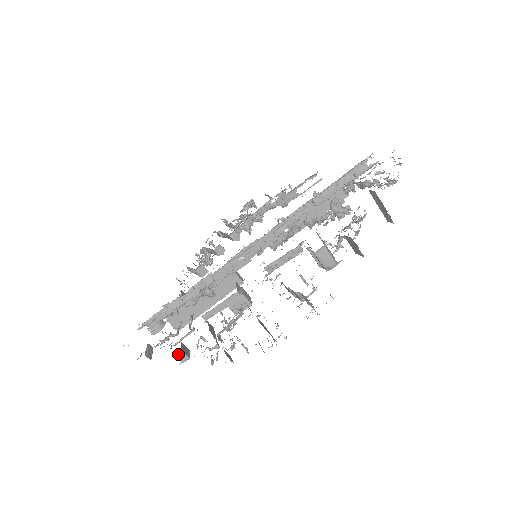
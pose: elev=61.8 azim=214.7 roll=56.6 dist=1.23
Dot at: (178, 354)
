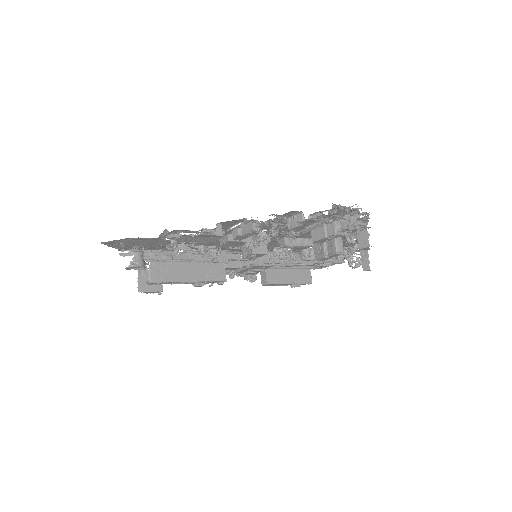
Dot at: (218, 225)
